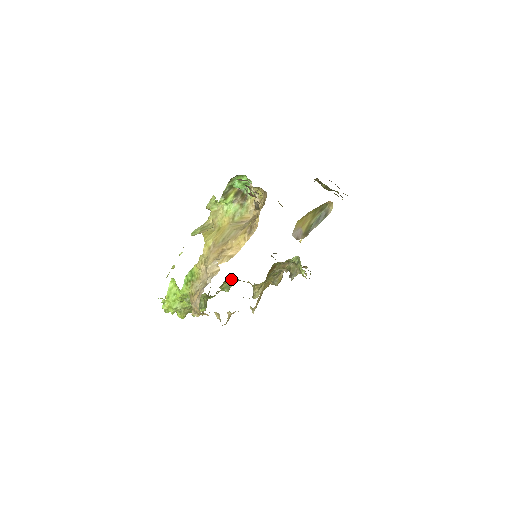
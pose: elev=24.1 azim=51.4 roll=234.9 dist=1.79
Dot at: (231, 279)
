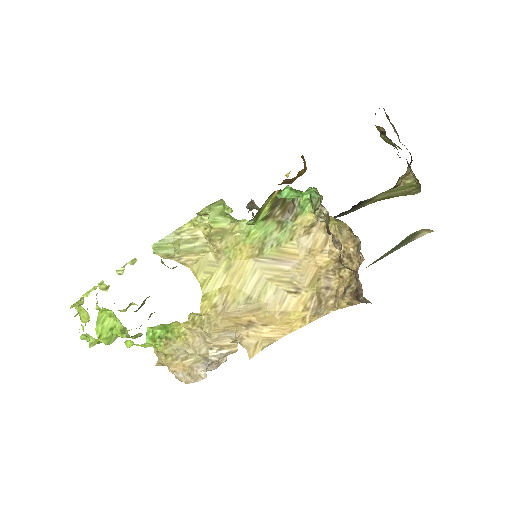
Dot at: occluded
